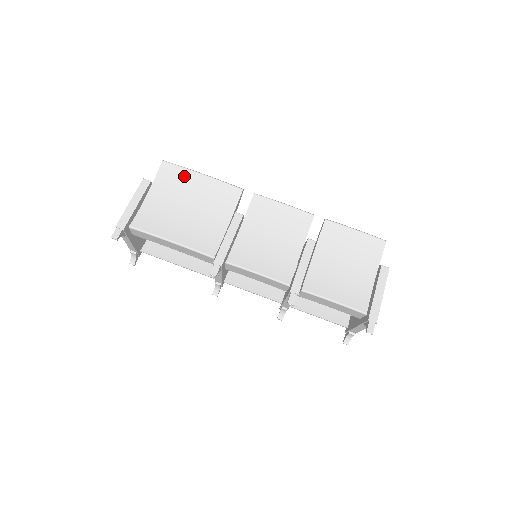
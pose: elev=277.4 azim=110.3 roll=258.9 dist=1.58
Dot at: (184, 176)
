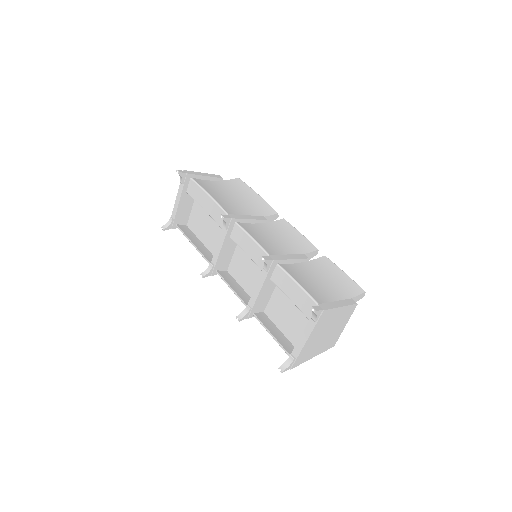
Dot at: (246, 189)
